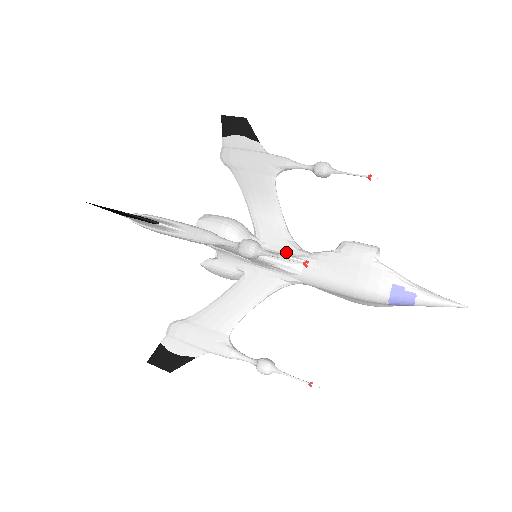
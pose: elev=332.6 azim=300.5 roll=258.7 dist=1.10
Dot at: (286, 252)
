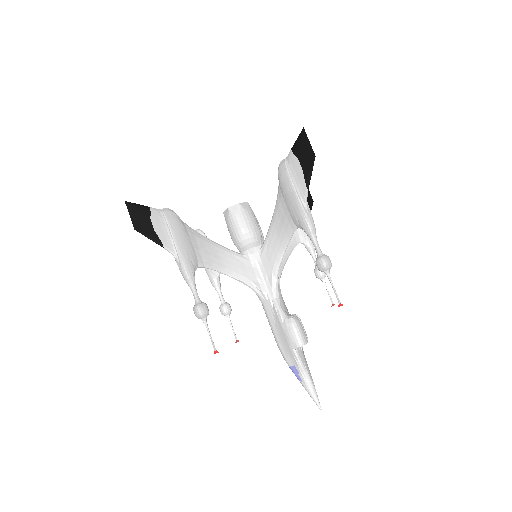
Dot at: (265, 281)
